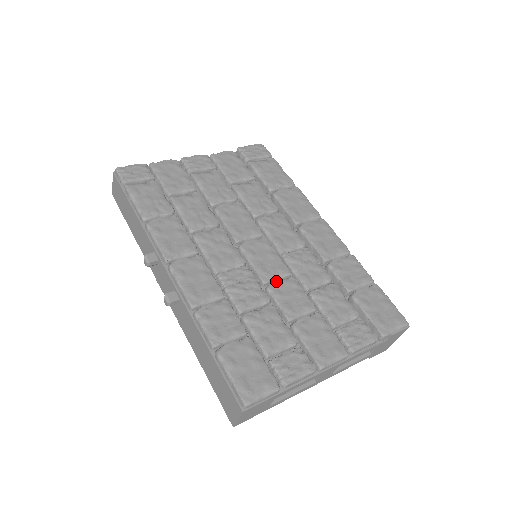
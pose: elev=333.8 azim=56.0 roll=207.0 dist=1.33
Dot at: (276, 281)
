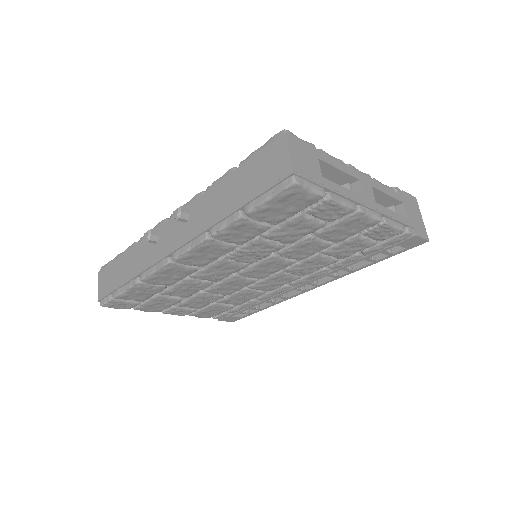
Dot at: occluded
